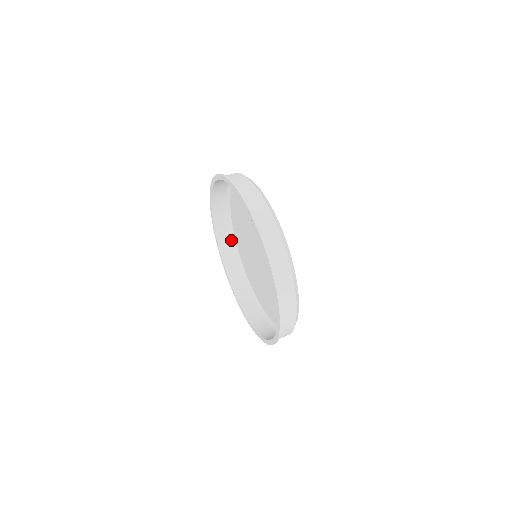
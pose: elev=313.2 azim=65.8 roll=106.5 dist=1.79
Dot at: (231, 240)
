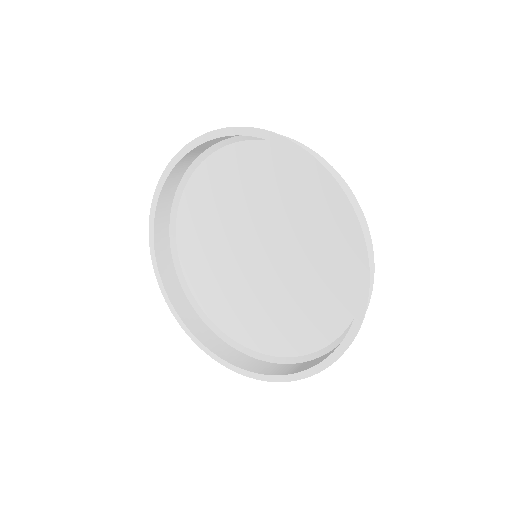
Dot at: (218, 338)
